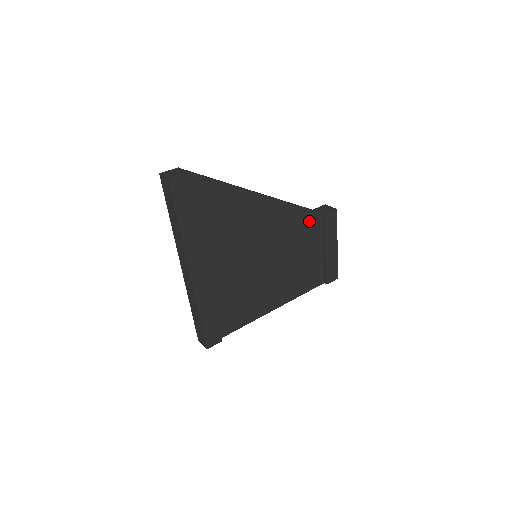
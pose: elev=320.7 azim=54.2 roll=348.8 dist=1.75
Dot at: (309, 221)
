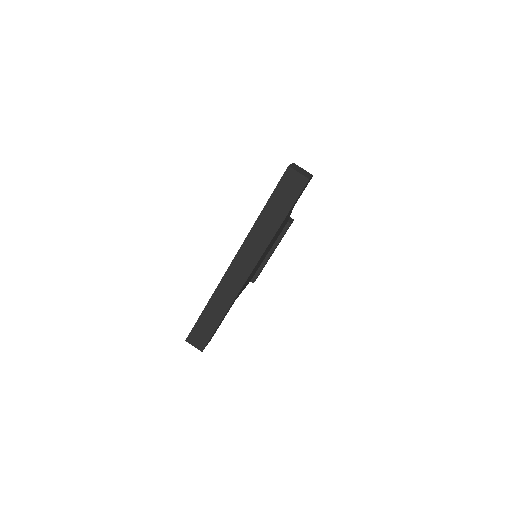
Dot at: occluded
